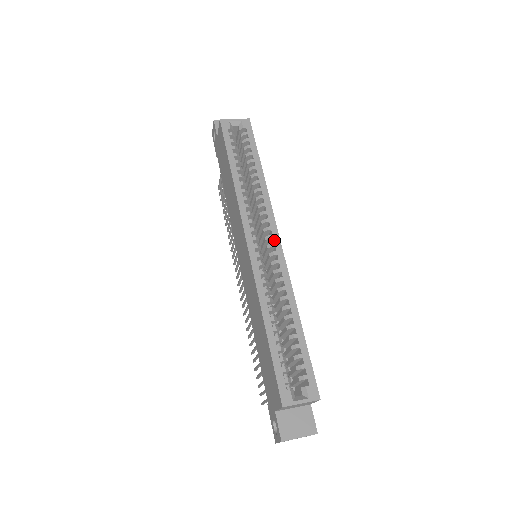
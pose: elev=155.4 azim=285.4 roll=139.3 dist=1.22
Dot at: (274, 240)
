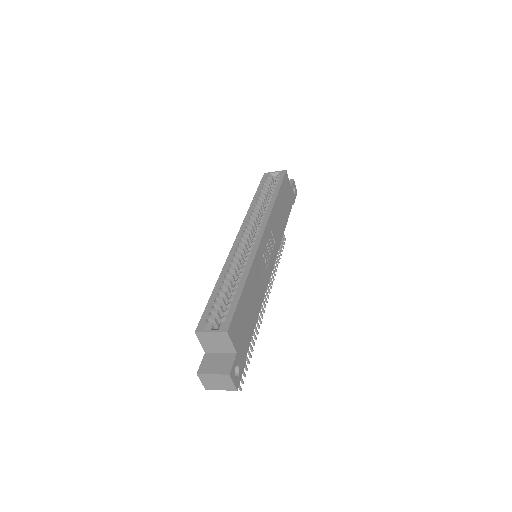
Dot at: (258, 234)
